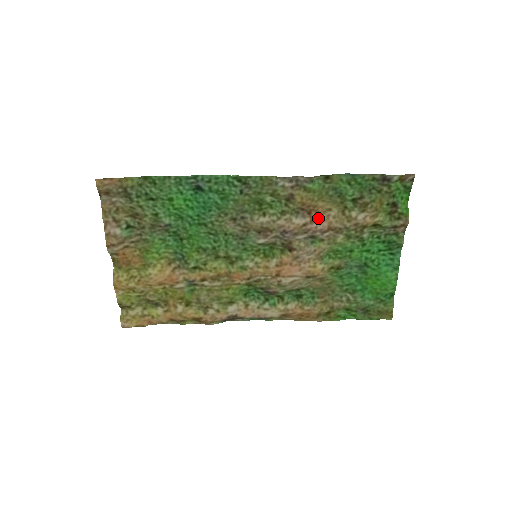
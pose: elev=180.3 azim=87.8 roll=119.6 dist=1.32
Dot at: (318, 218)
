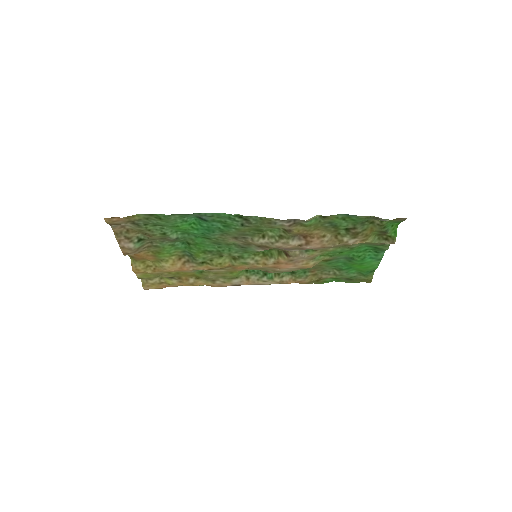
Dot at: (313, 242)
